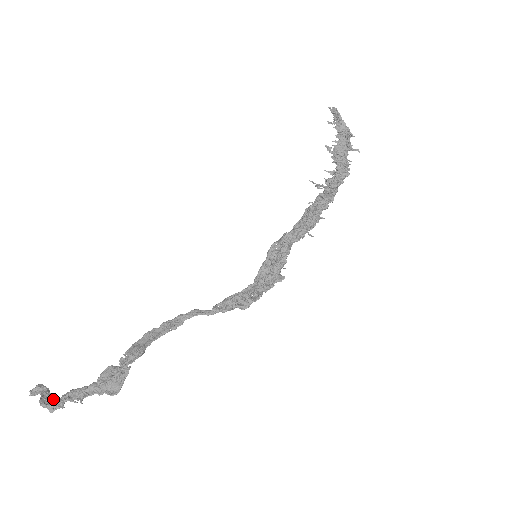
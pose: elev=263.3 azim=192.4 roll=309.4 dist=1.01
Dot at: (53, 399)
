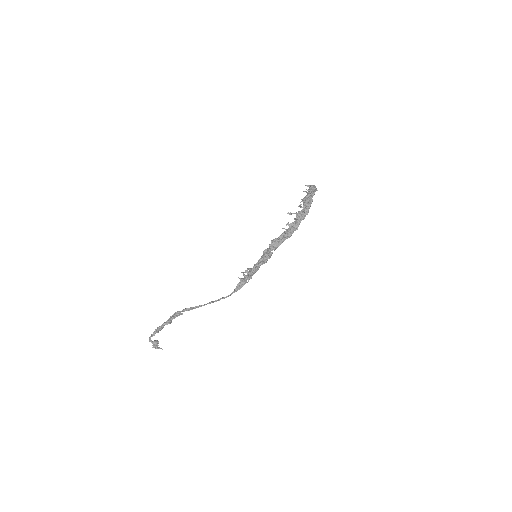
Dot at: (156, 341)
